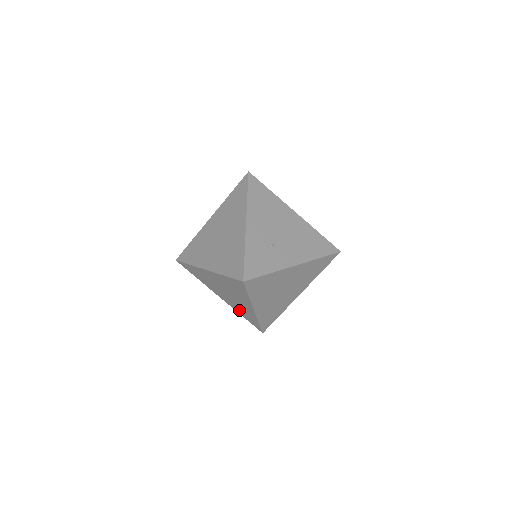
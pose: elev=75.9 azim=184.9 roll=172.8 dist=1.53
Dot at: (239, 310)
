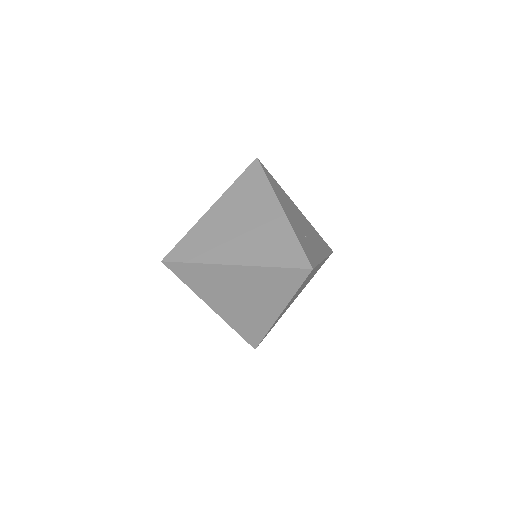
Dot at: (239, 322)
